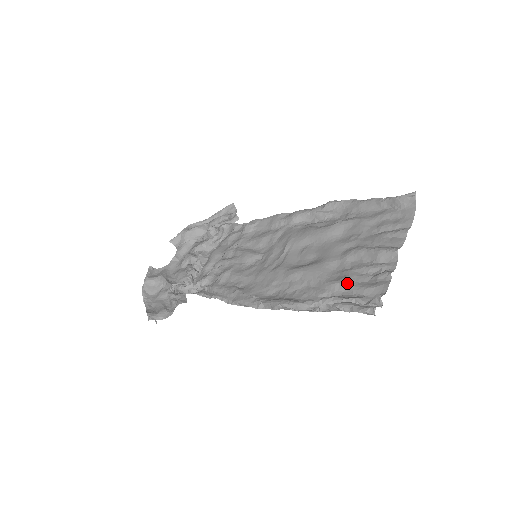
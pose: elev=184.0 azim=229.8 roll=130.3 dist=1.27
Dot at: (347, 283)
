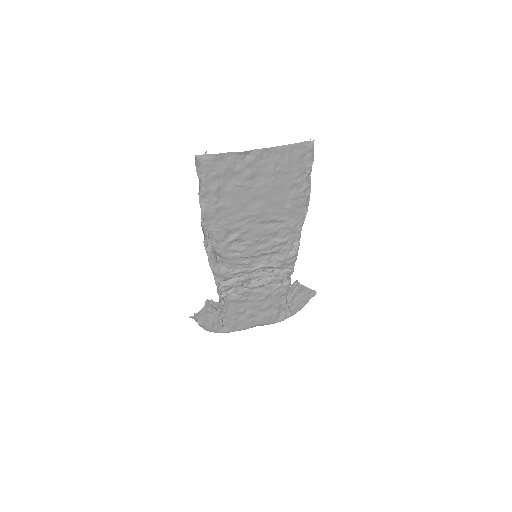
Dot at: (224, 178)
